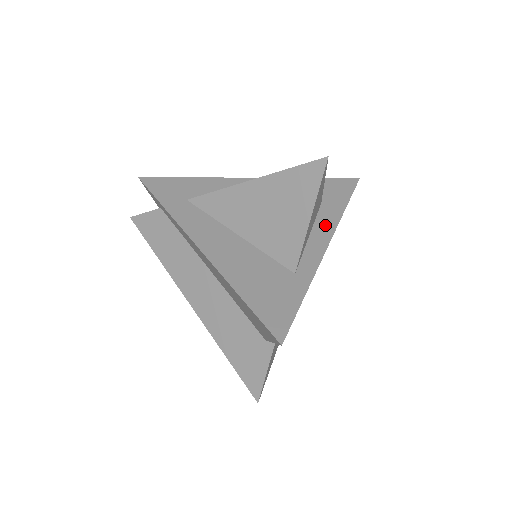
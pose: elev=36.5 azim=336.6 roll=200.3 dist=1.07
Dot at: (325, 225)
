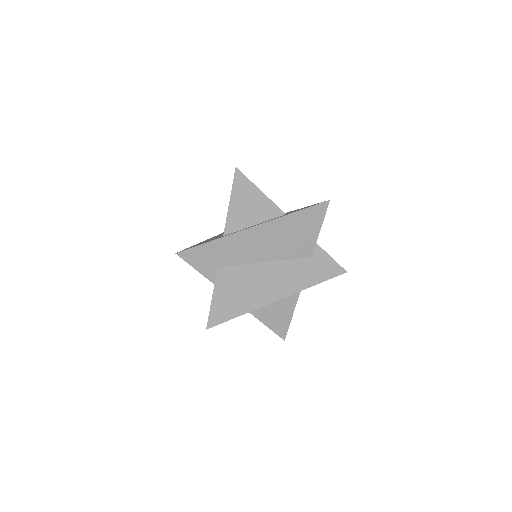
Dot at: occluded
